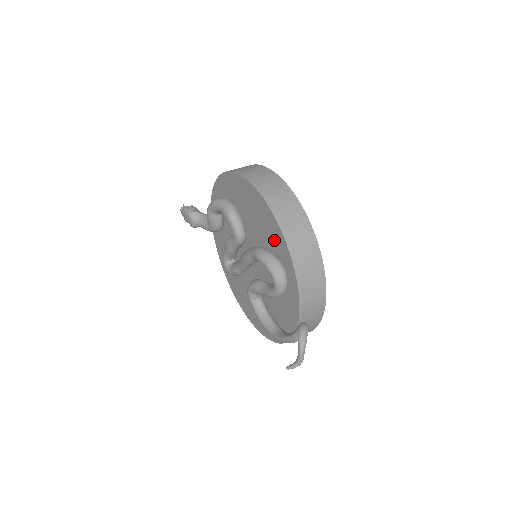
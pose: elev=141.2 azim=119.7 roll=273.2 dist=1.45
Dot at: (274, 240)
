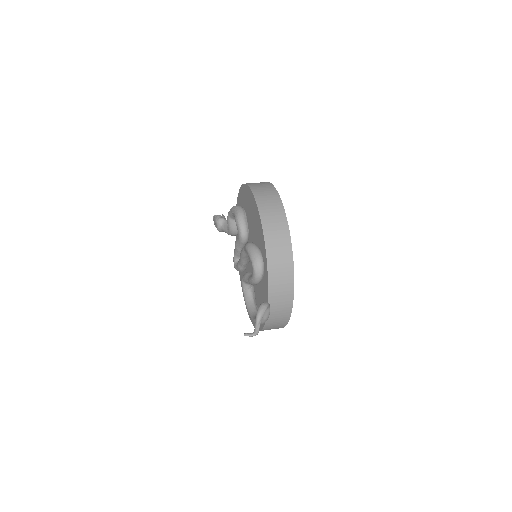
Dot at: (259, 235)
